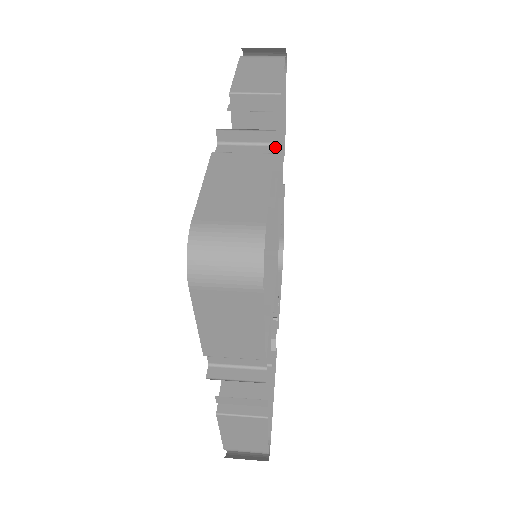
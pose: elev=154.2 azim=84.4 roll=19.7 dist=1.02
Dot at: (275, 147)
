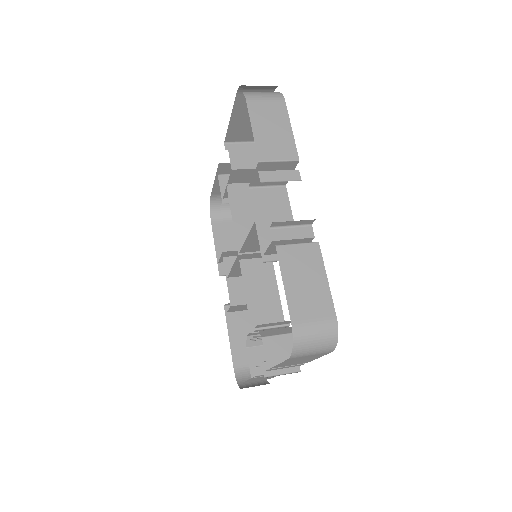
Dot at: occluded
